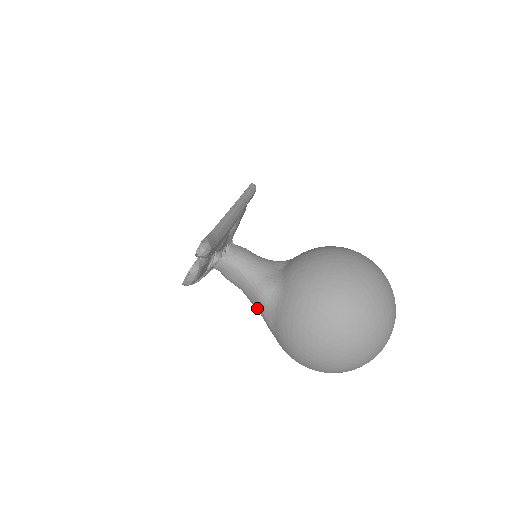
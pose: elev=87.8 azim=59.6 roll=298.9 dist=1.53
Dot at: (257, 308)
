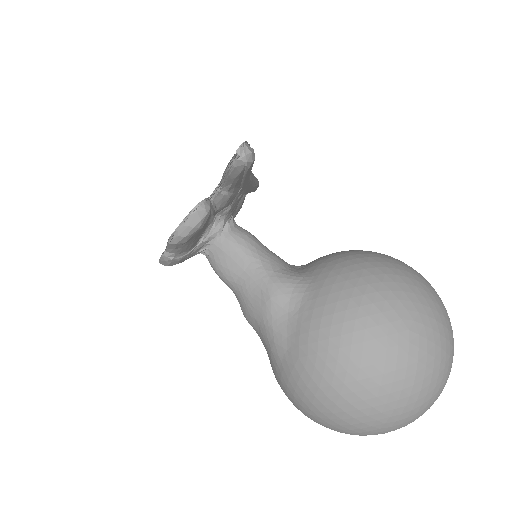
Dot at: (260, 316)
